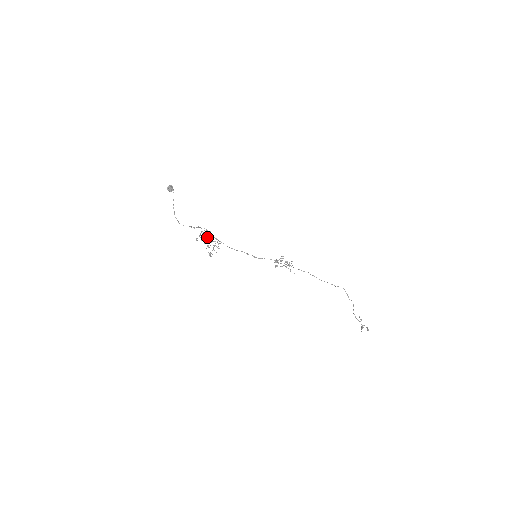
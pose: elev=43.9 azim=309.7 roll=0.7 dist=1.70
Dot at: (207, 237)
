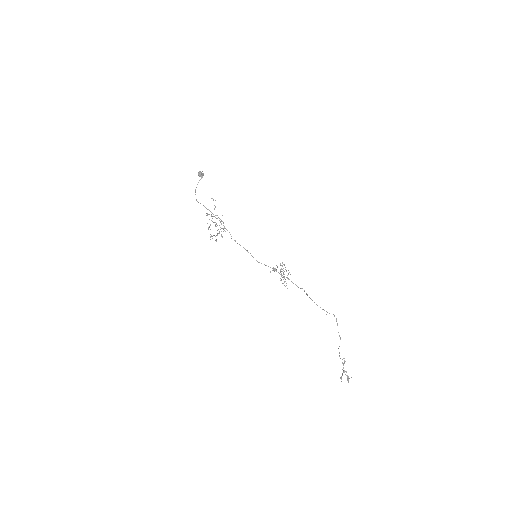
Dot at: occluded
